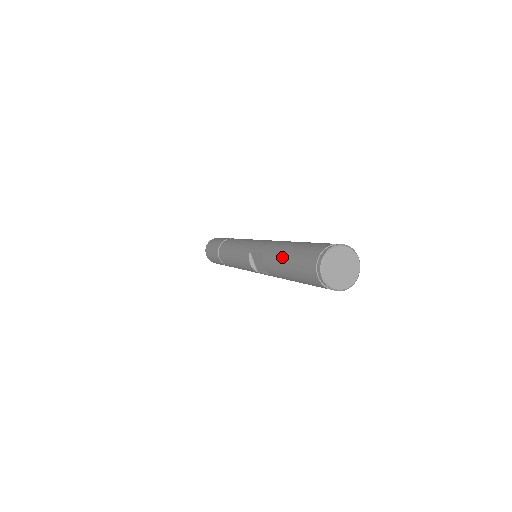
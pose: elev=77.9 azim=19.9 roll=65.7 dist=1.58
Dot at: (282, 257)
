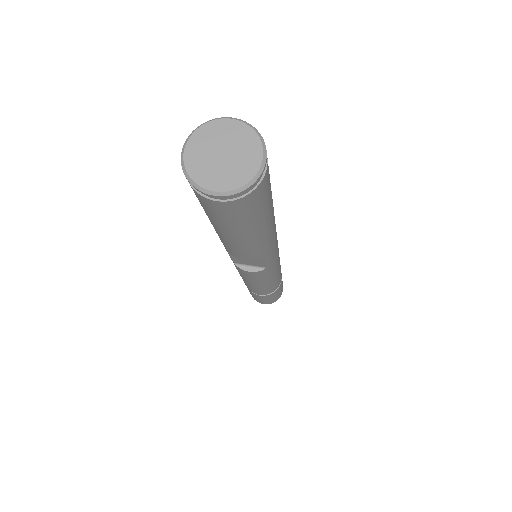
Dot at: occluded
